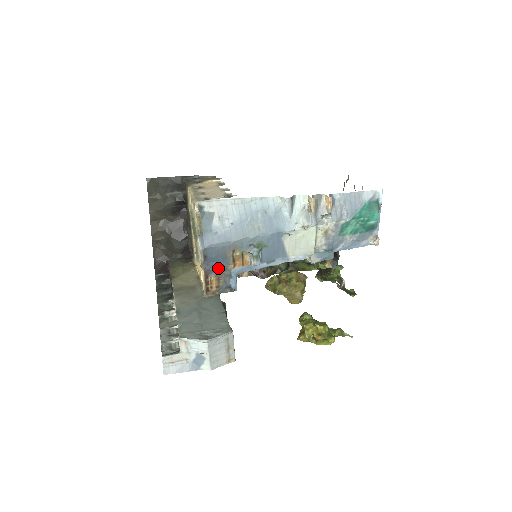
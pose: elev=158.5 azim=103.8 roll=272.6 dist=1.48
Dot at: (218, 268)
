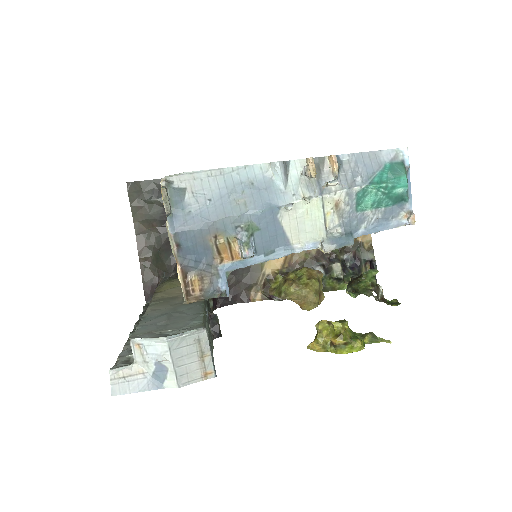
Dot at: (200, 264)
